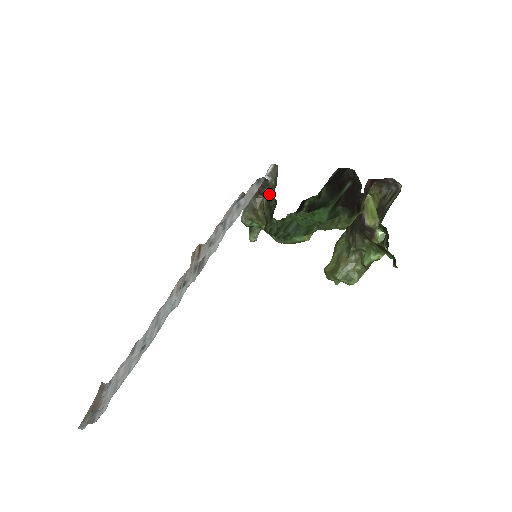
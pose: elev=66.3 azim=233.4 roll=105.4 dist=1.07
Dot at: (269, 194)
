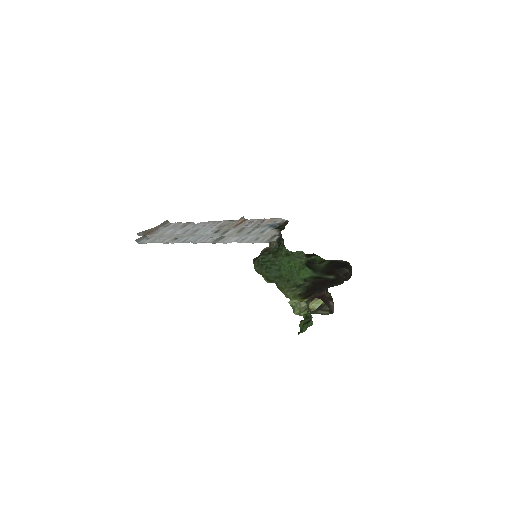
Dot at: (269, 248)
